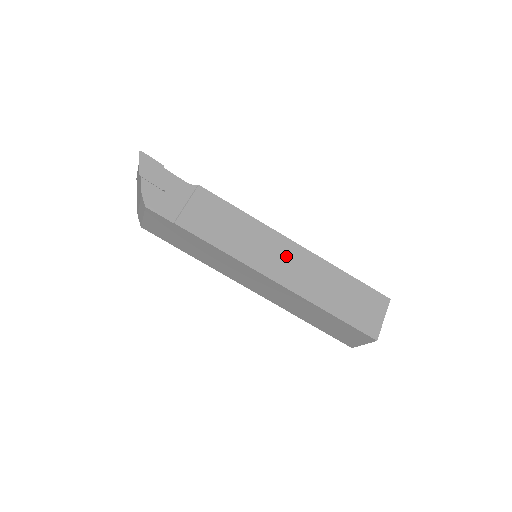
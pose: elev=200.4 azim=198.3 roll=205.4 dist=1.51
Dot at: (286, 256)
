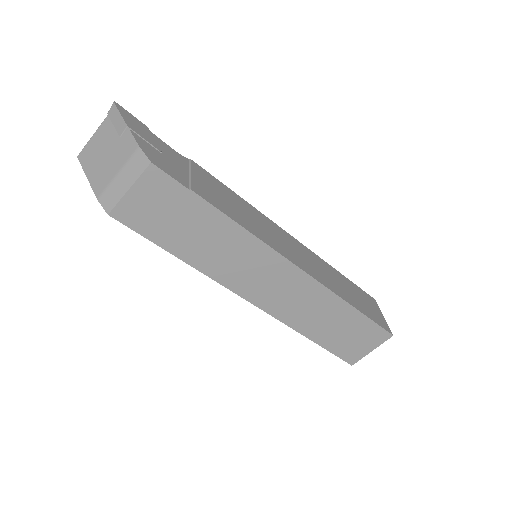
Dot at: (296, 248)
